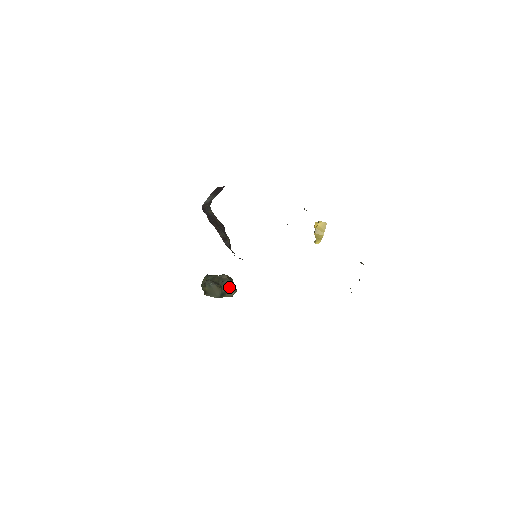
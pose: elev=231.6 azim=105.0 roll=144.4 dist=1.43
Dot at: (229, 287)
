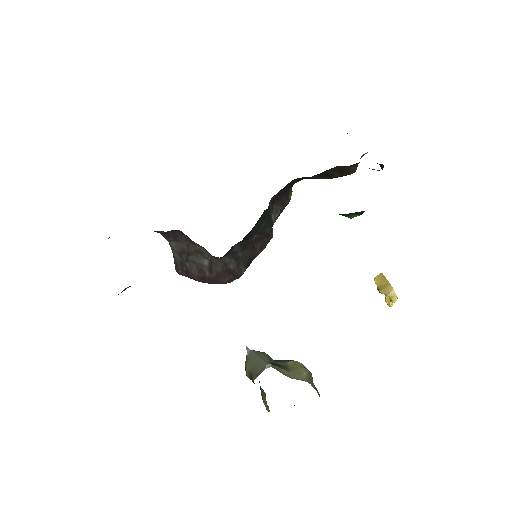
Dot at: (288, 363)
